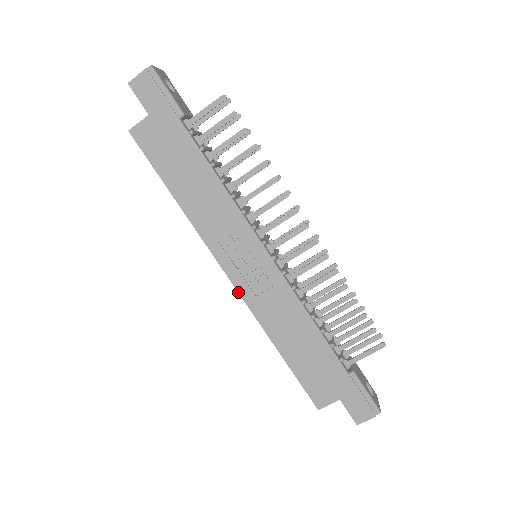
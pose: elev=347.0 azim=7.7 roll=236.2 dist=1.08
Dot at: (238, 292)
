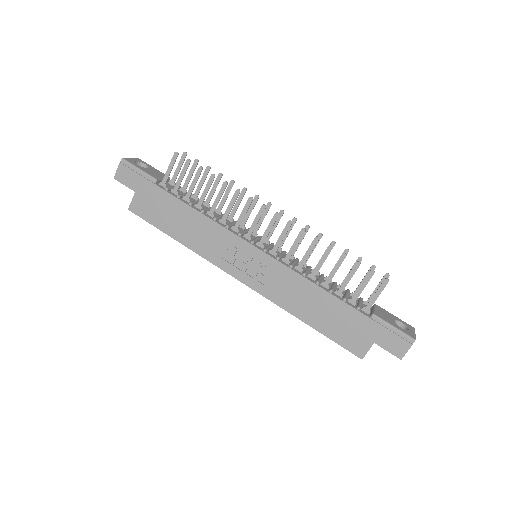
Dot at: (252, 289)
